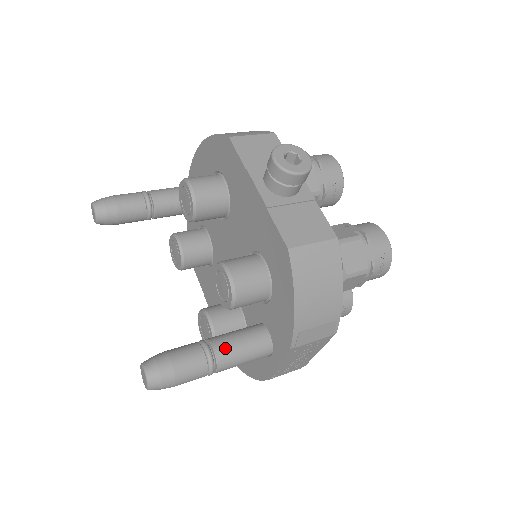
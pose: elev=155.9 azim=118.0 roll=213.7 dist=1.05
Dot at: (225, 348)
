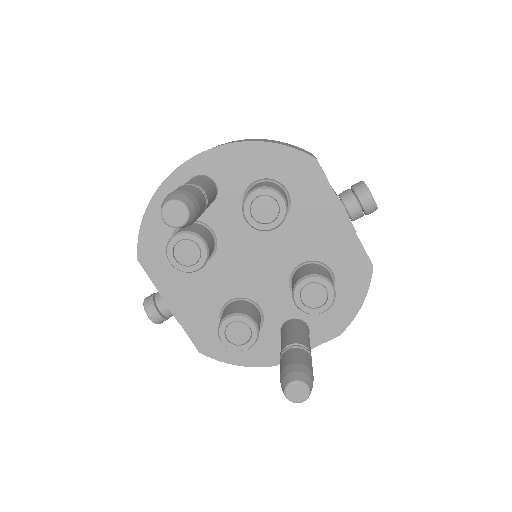
Dot at: (310, 347)
